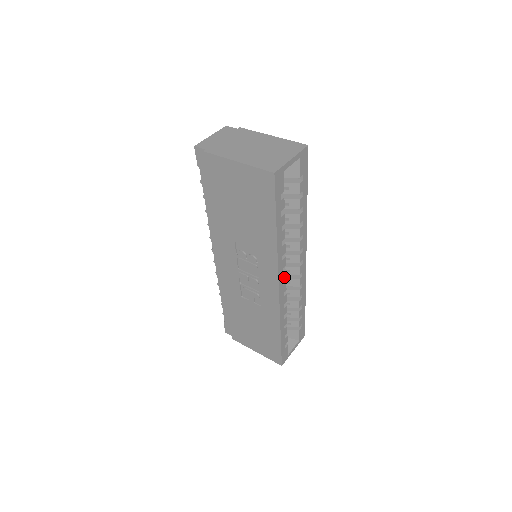
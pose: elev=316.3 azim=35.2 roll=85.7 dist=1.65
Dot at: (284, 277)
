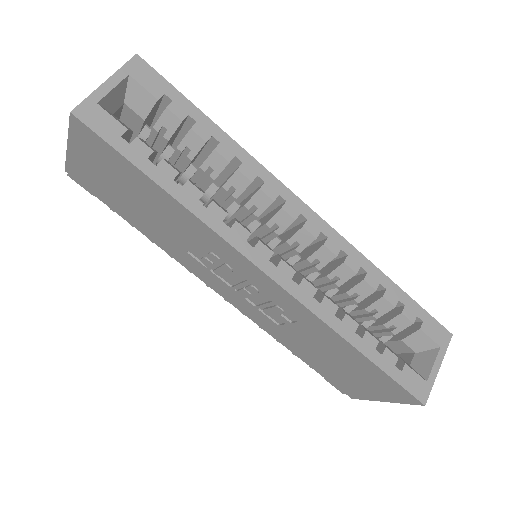
Dot at: (266, 253)
